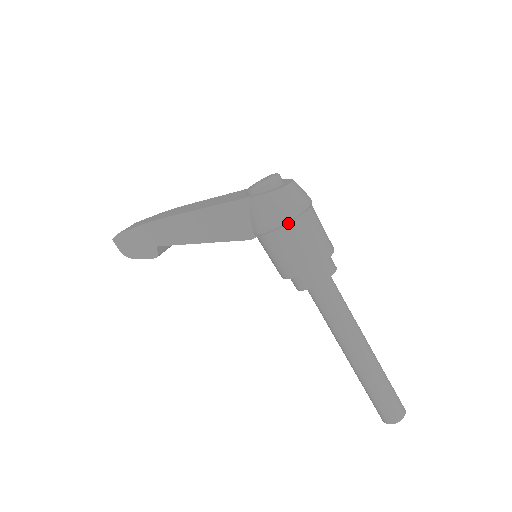
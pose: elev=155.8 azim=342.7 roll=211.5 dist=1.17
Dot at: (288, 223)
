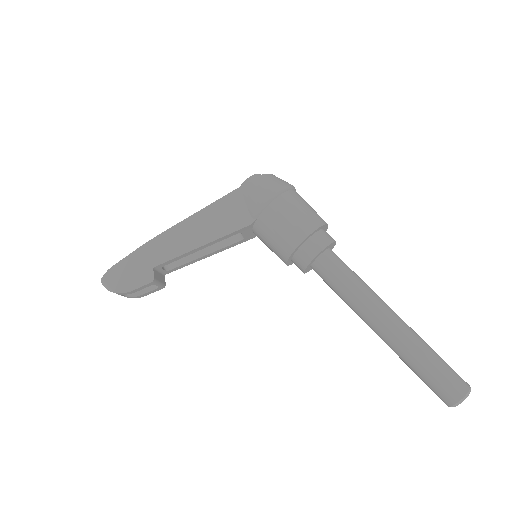
Dot at: (282, 194)
